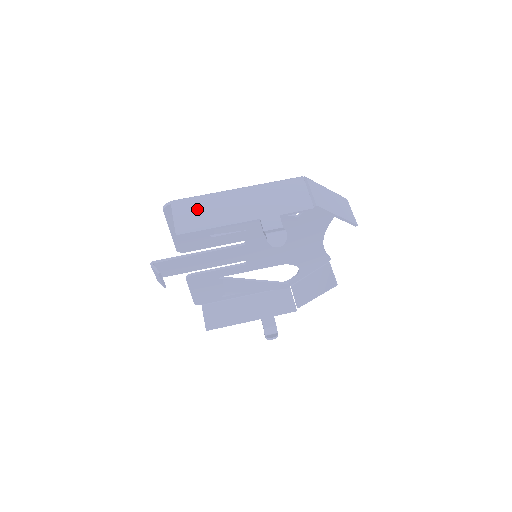
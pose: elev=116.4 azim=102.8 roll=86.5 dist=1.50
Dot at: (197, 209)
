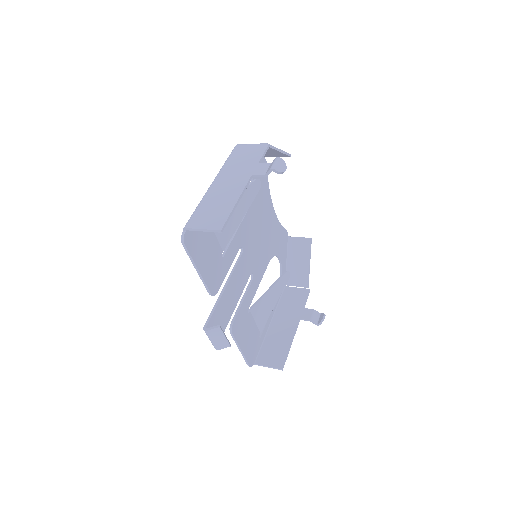
Dot at: (208, 211)
